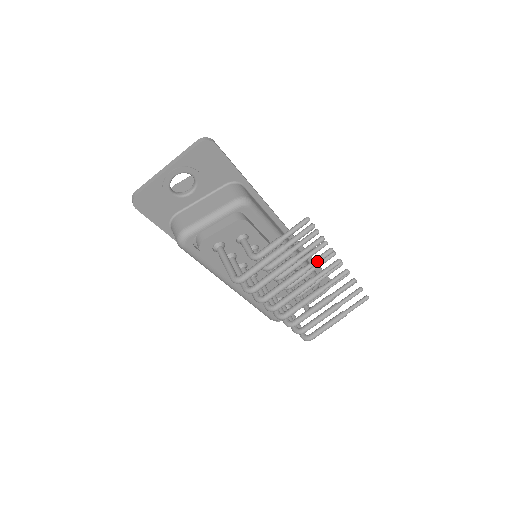
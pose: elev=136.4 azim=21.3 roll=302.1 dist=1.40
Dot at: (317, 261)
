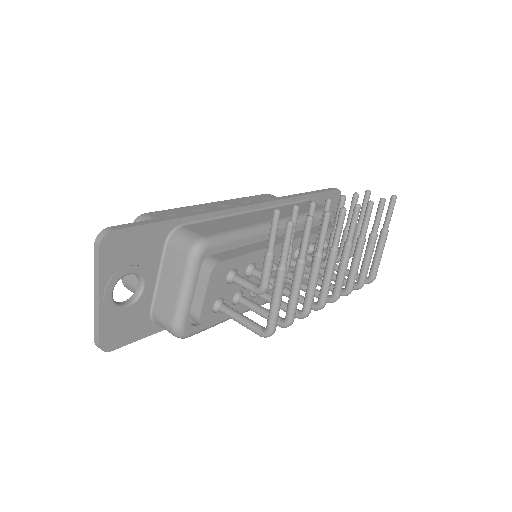
Dot at: (323, 237)
